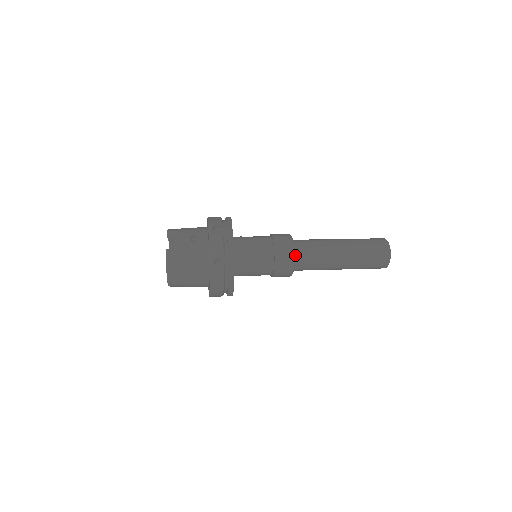
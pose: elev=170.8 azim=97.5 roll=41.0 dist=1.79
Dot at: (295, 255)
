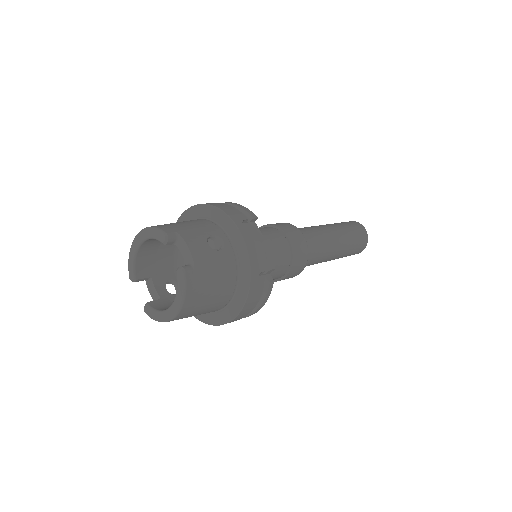
Dot at: occluded
